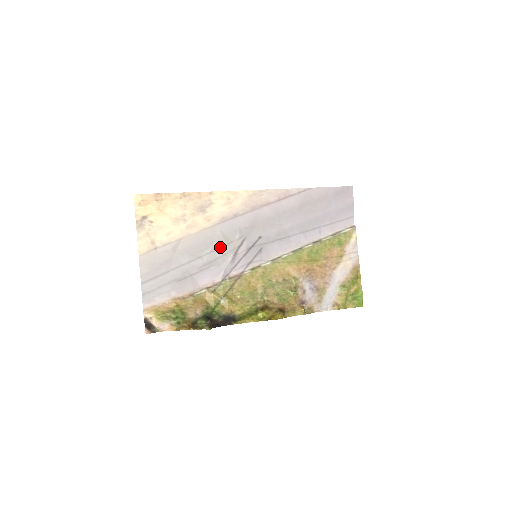
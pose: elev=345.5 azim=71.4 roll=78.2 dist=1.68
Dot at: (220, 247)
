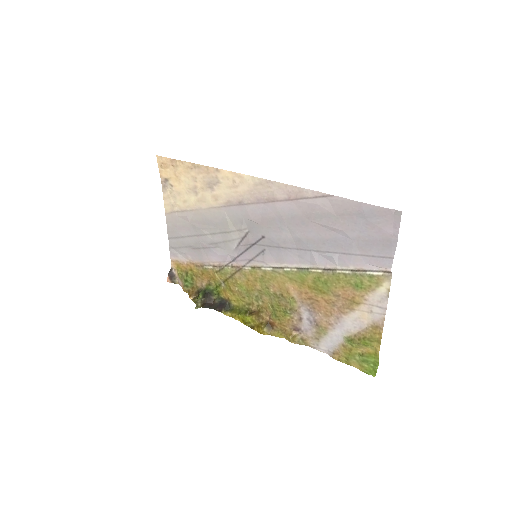
Dot at: (225, 232)
